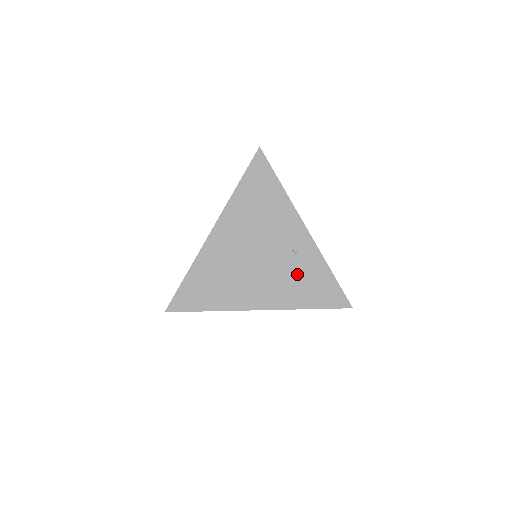
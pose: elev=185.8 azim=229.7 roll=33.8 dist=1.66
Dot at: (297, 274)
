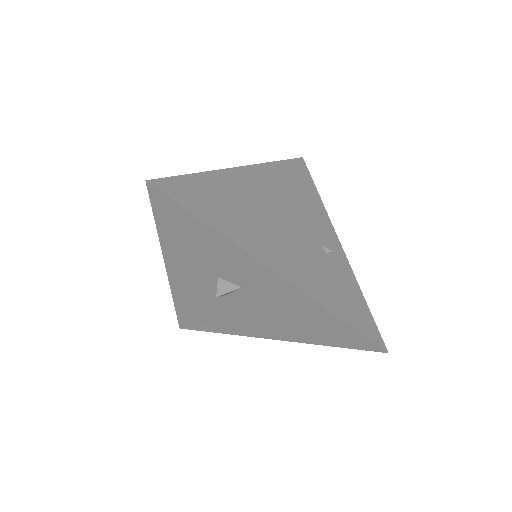
Dot at: (326, 271)
